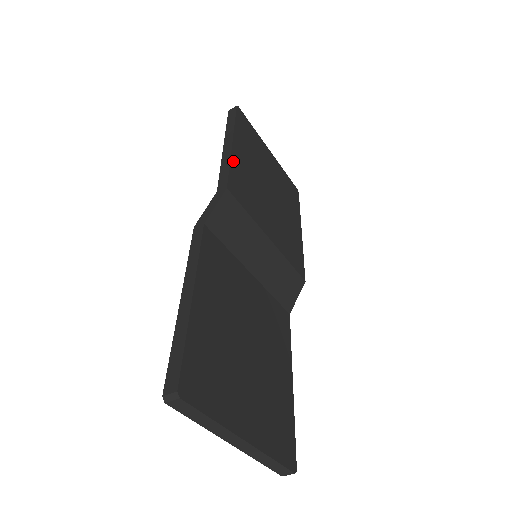
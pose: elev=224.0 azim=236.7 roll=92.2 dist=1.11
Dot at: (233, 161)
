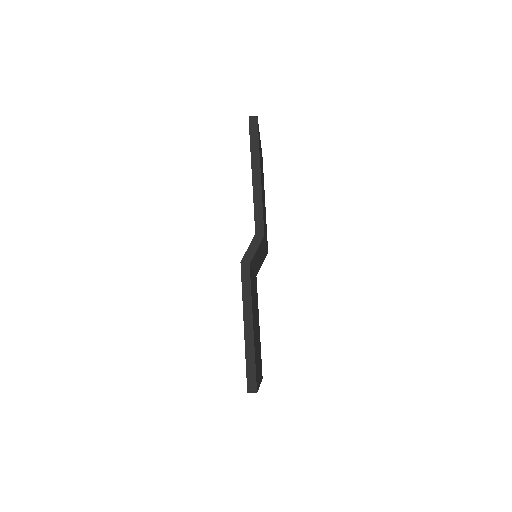
Dot at: (262, 198)
